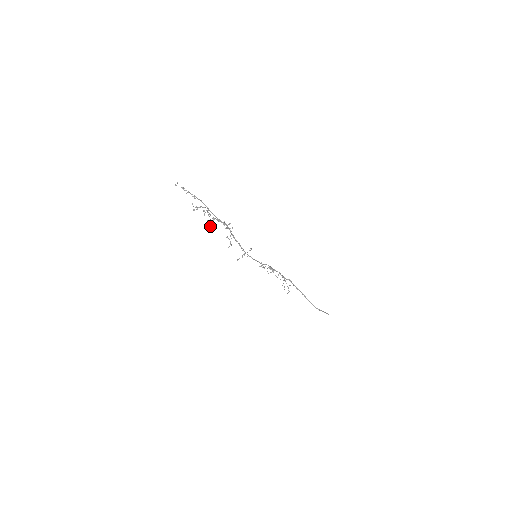
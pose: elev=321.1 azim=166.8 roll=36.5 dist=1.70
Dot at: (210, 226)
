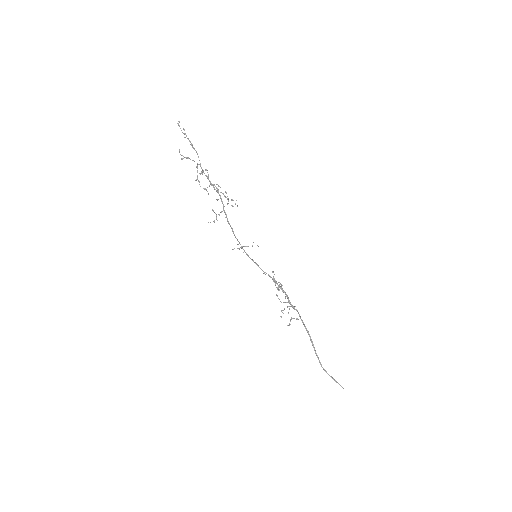
Dot at: (207, 191)
